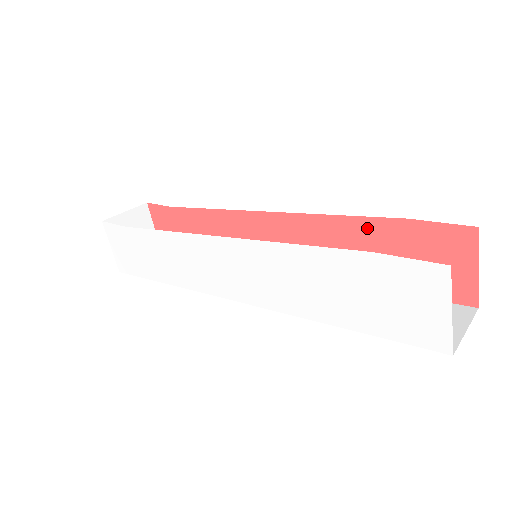
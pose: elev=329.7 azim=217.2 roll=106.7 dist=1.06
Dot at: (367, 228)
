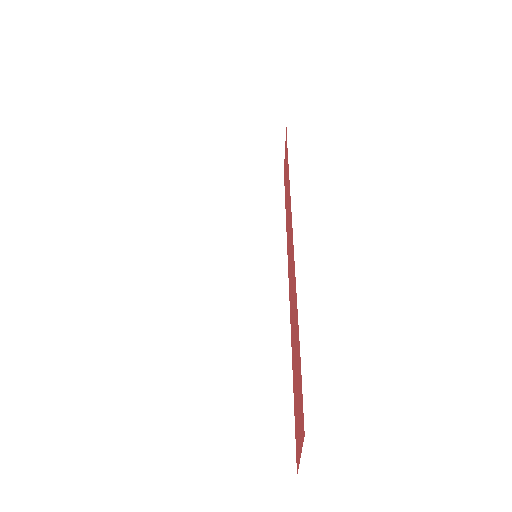
Dot at: (297, 327)
